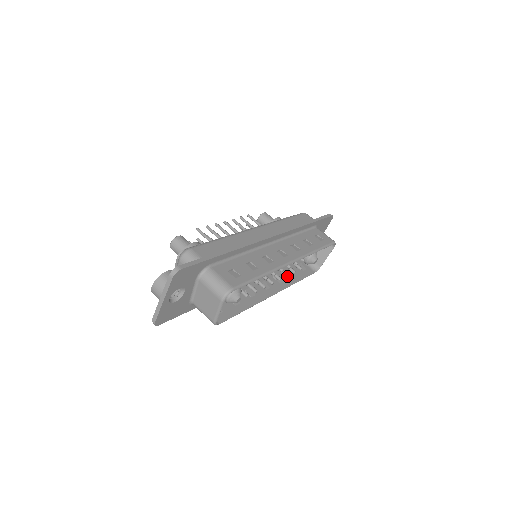
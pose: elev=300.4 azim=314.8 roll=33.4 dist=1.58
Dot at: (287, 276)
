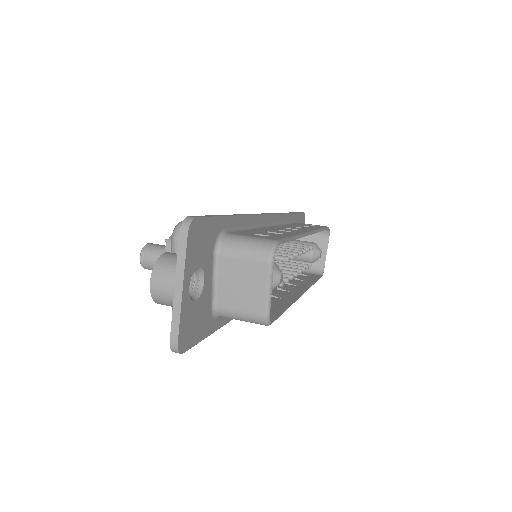
Dot at: (304, 269)
